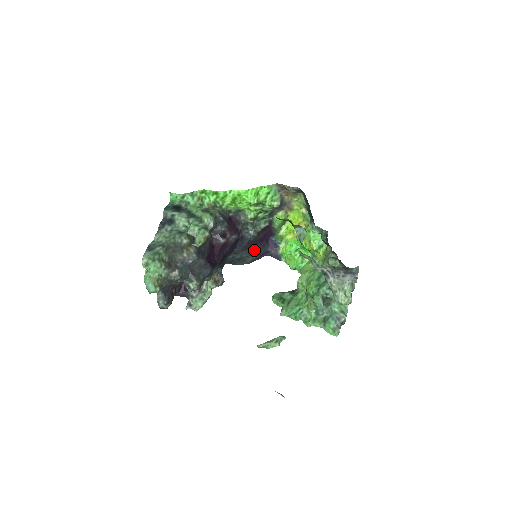
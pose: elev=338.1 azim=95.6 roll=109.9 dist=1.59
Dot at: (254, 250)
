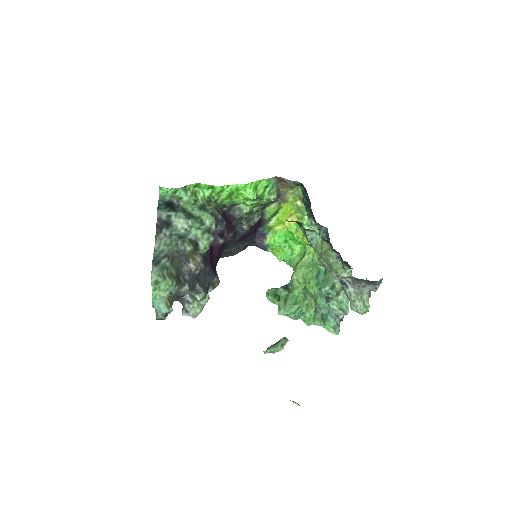
Dot at: (243, 243)
